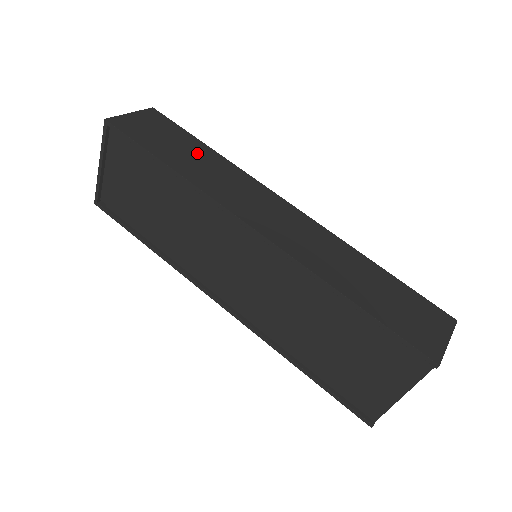
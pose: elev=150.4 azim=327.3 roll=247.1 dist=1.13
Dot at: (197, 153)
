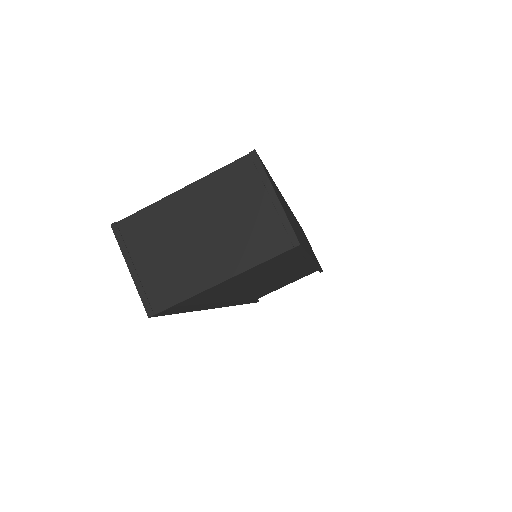
Dot at: occluded
